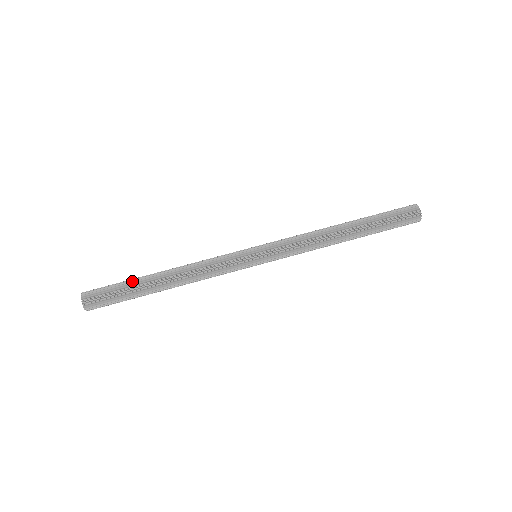
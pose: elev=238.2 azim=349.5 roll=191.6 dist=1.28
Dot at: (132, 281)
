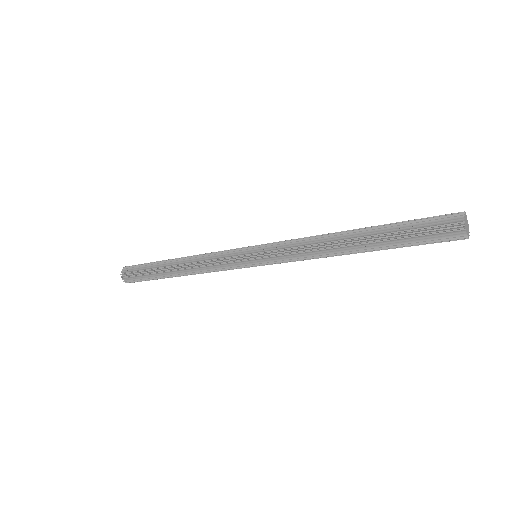
Dot at: occluded
